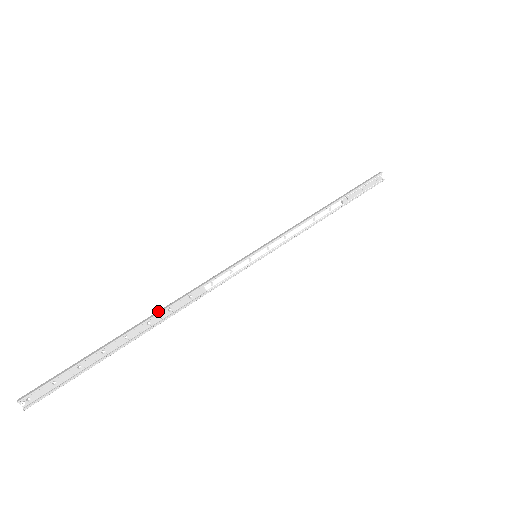
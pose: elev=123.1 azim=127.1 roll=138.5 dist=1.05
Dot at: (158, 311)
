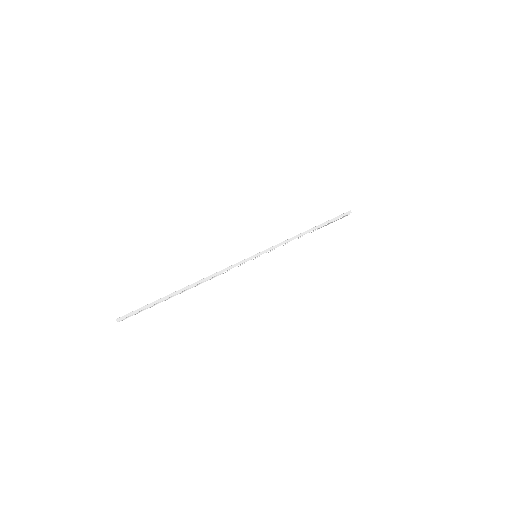
Dot at: (195, 283)
